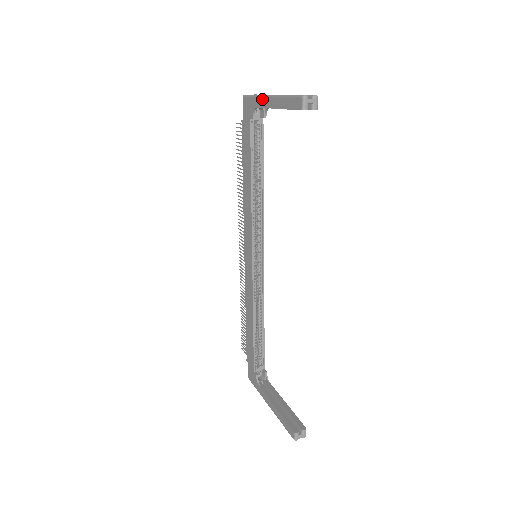
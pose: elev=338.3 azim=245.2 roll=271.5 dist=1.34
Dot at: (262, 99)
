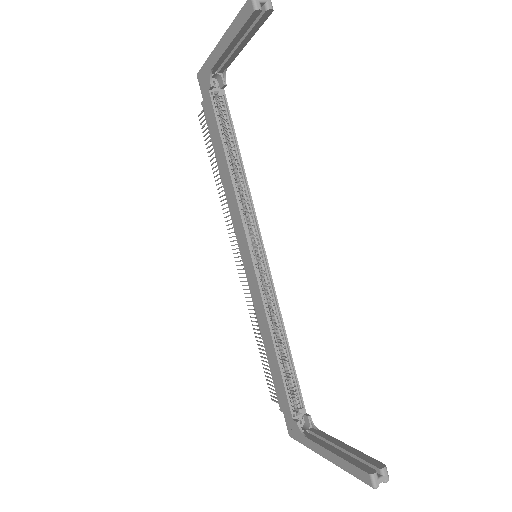
Dot at: (214, 53)
